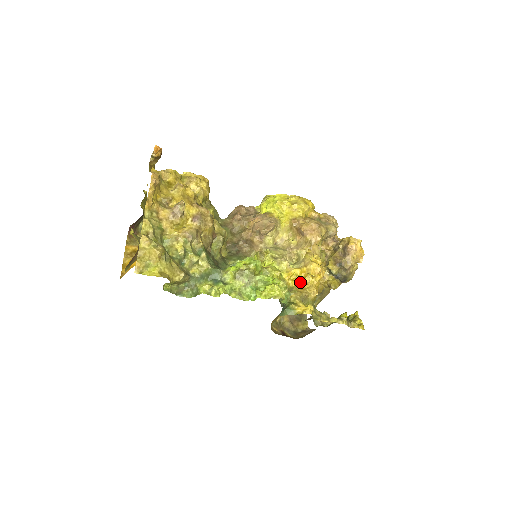
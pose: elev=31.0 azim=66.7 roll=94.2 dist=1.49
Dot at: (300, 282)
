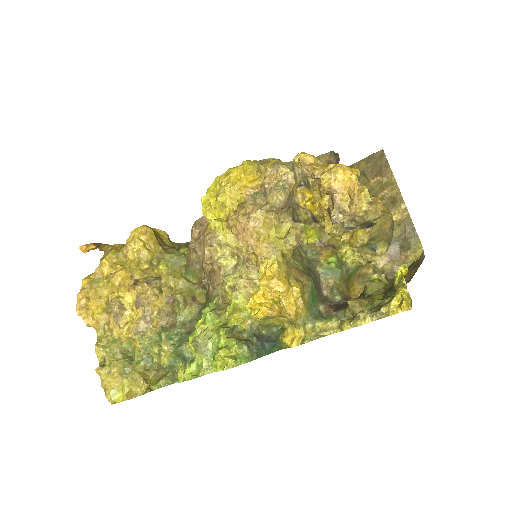
Dot at: (272, 304)
